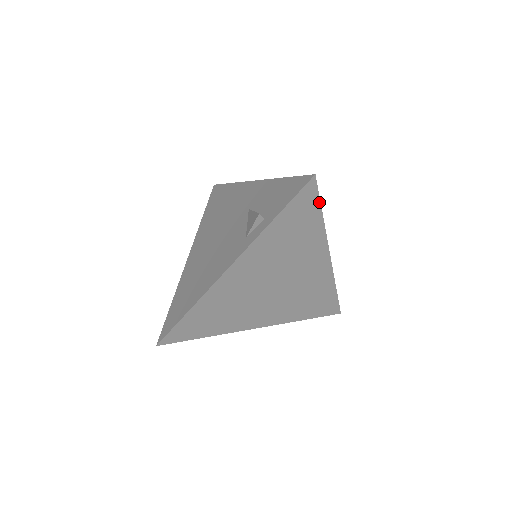
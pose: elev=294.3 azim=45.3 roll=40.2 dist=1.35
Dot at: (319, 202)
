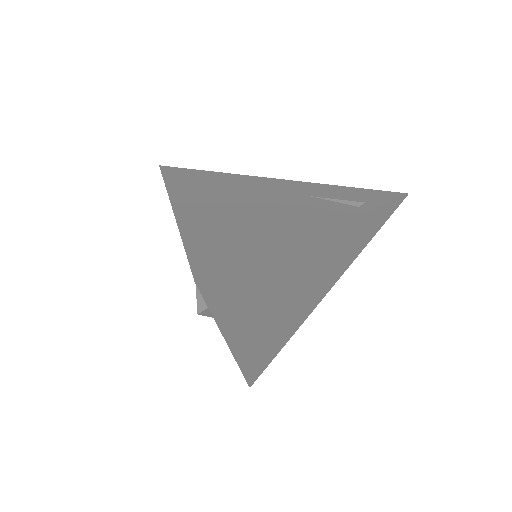
Dot at: (240, 264)
